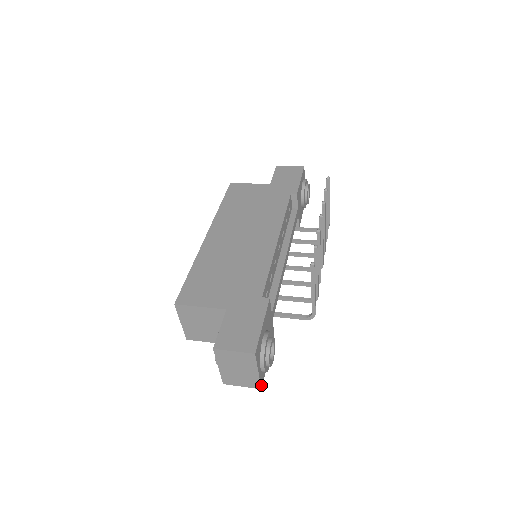
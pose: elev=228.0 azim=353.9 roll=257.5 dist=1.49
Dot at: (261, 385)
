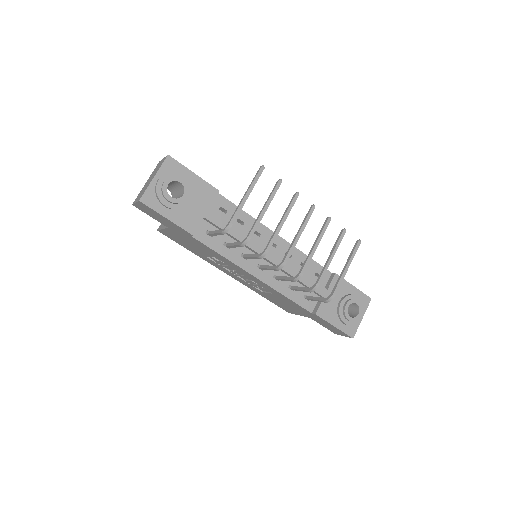
Dot at: (143, 198)
